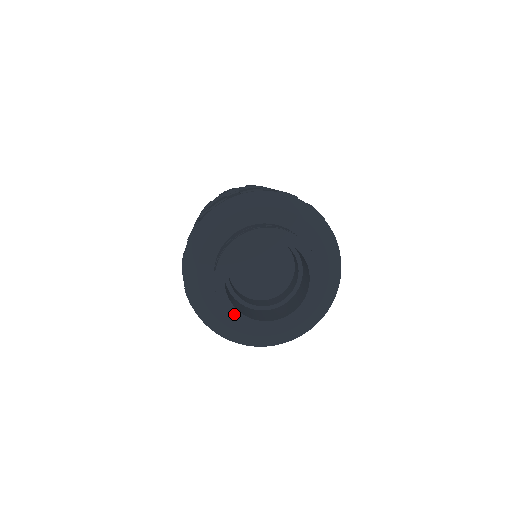
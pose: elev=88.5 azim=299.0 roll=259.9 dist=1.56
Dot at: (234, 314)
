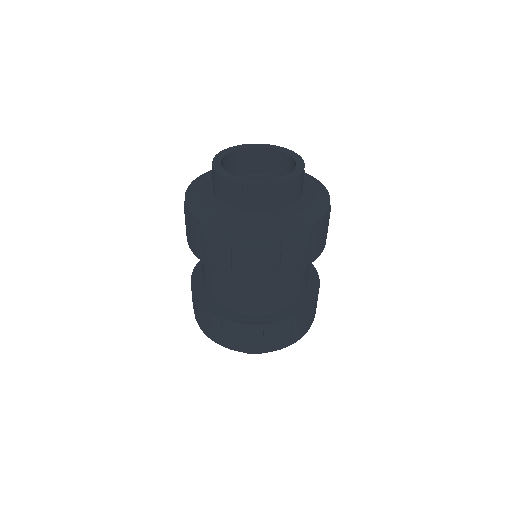
Dot at: (217, 165)
